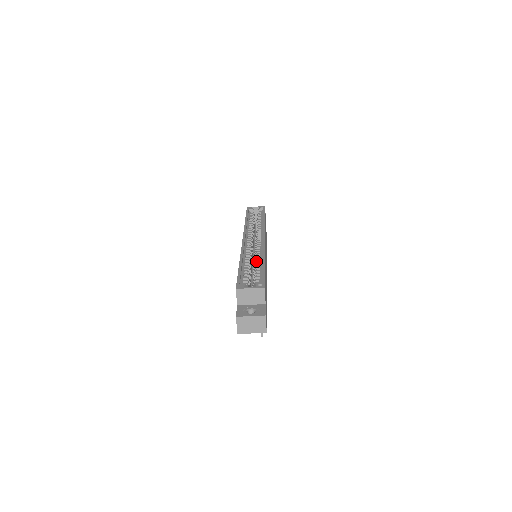
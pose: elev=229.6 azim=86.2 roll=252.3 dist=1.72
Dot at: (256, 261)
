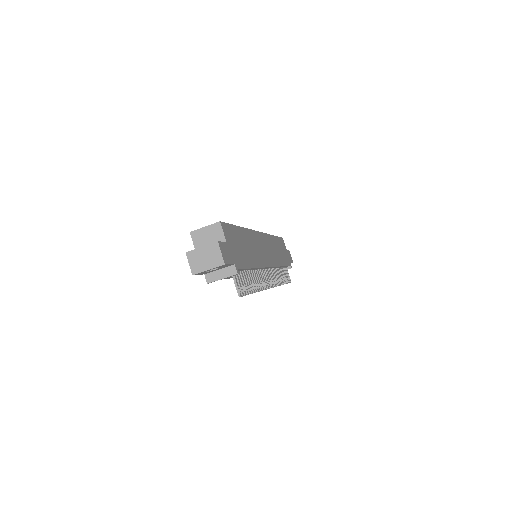
Dot at: occluded
